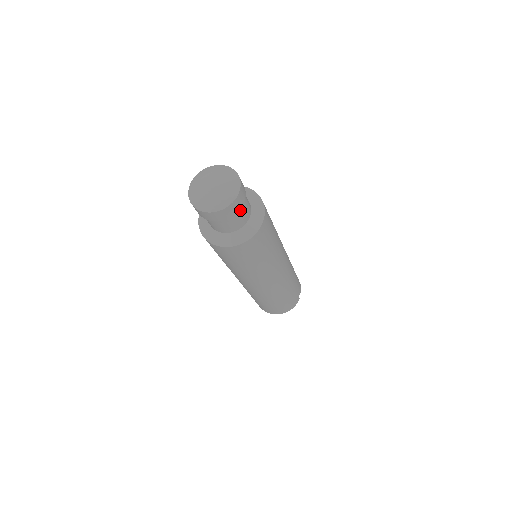
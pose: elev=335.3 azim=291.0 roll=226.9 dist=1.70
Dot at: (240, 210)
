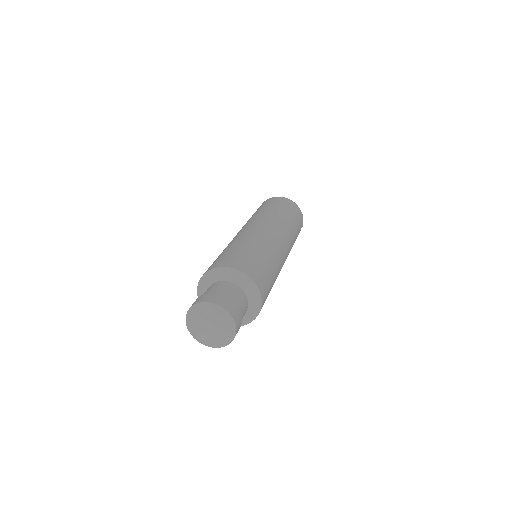
Dot at: occluded
